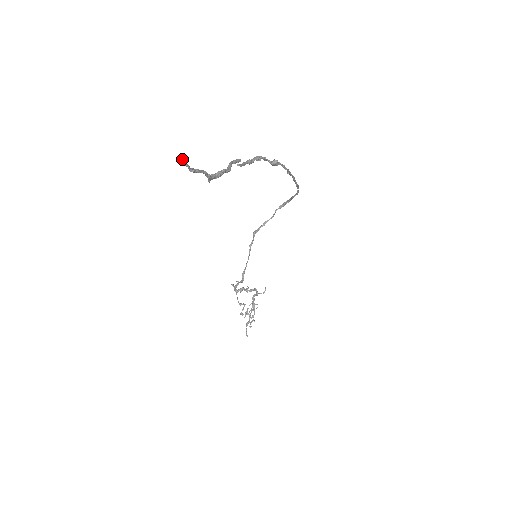
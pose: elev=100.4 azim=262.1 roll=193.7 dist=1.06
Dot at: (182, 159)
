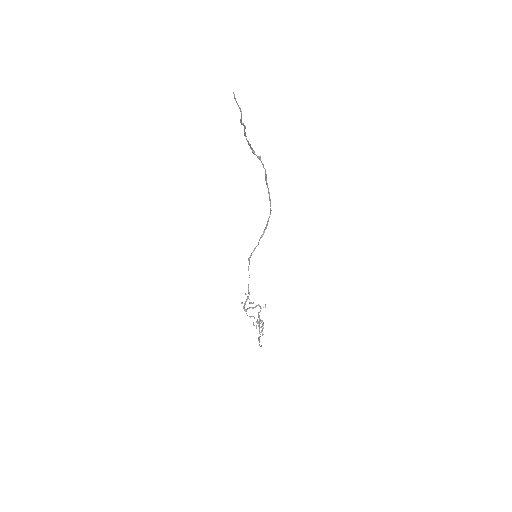
Dot at: occluded
